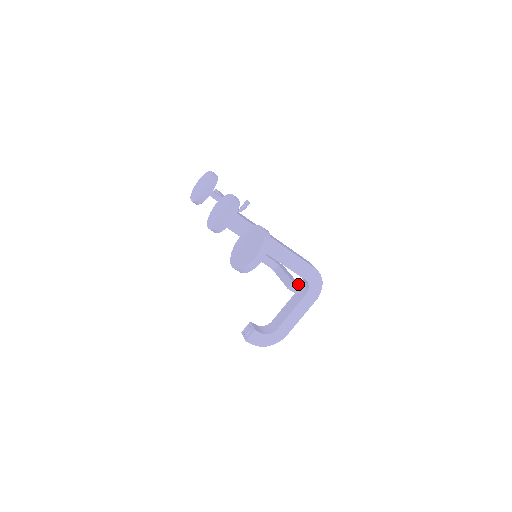
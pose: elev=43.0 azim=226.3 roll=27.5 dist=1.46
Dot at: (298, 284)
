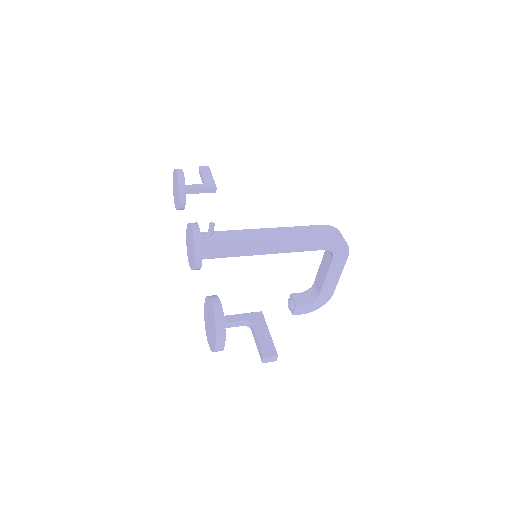
Dot at: (273, 352)
